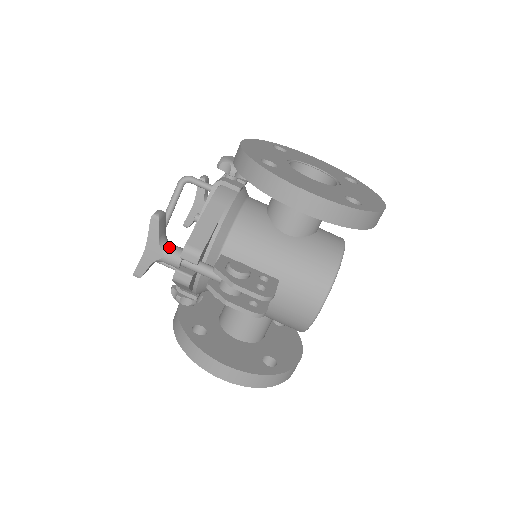
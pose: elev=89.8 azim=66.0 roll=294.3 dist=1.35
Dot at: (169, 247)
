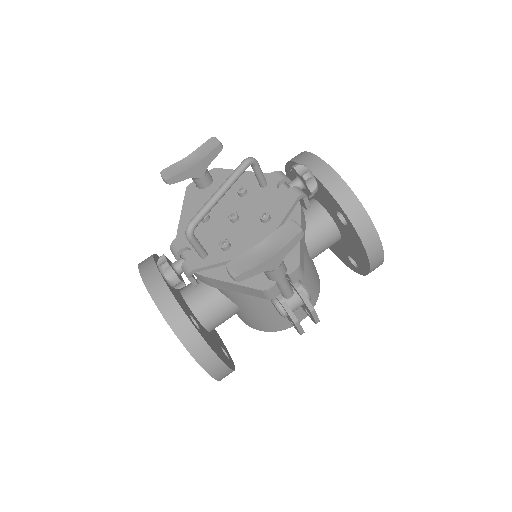
Dot at: occluded
